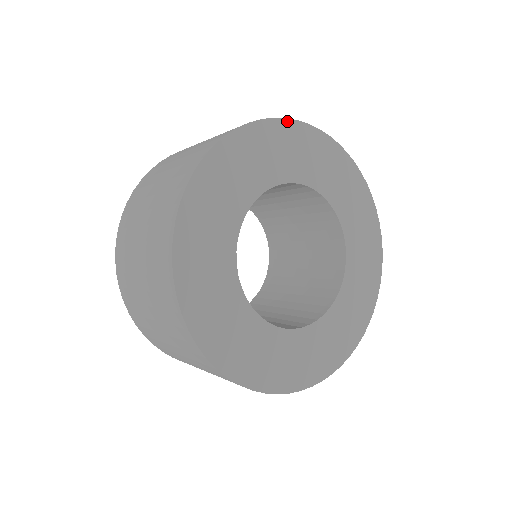
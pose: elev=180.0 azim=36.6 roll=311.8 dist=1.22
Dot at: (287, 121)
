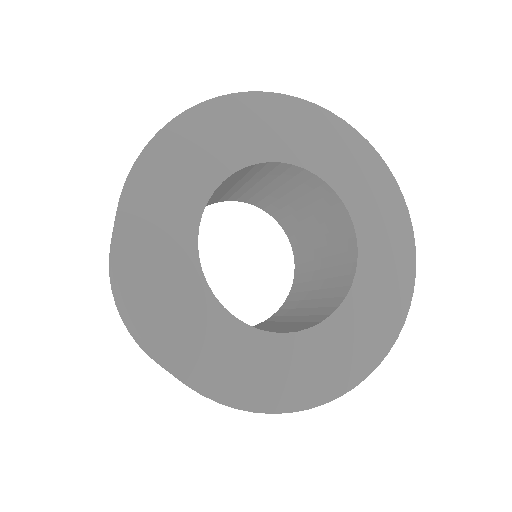
Dot at: (387, 169)
